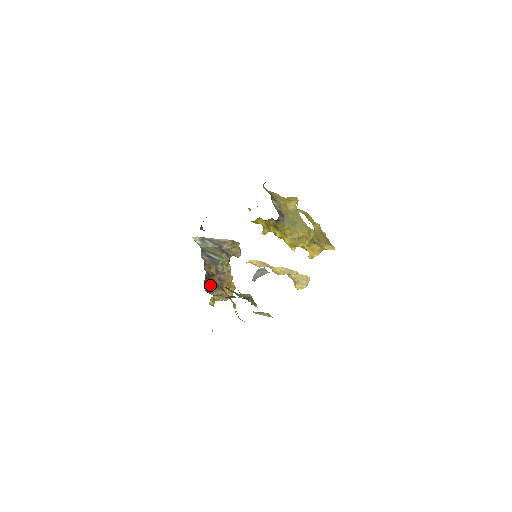
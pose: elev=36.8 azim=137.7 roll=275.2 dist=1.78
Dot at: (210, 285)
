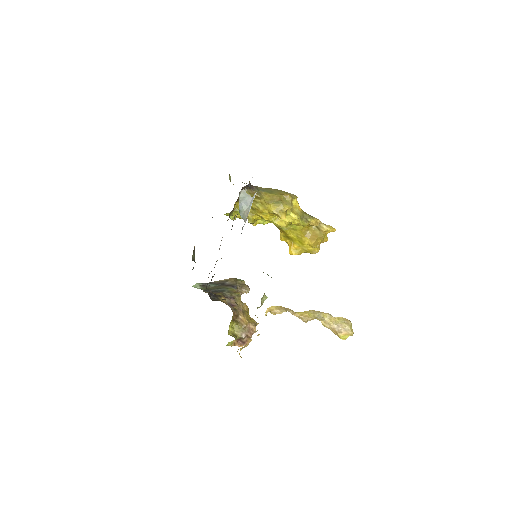
Dot at: occluded
